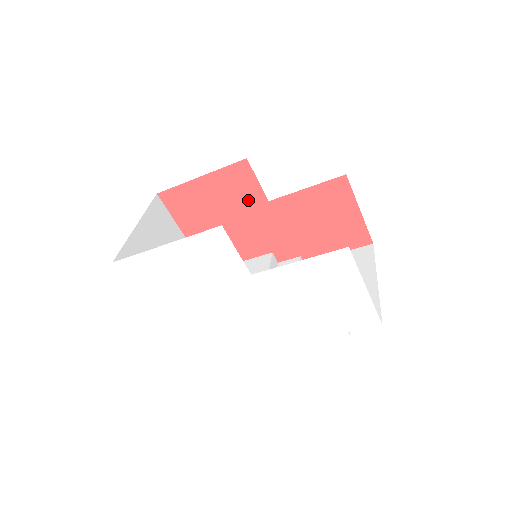
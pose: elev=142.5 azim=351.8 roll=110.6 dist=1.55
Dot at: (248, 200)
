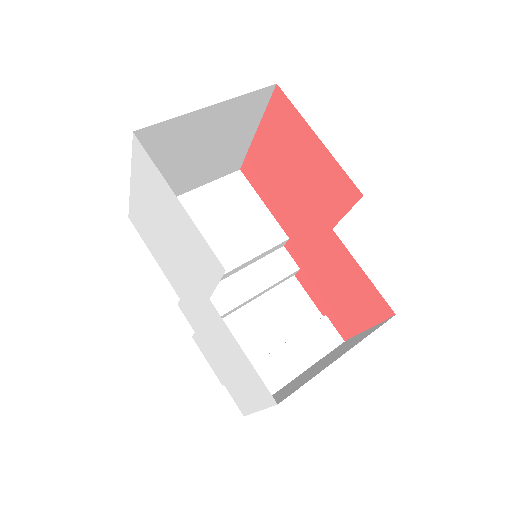
Dot at: (323, 204)
